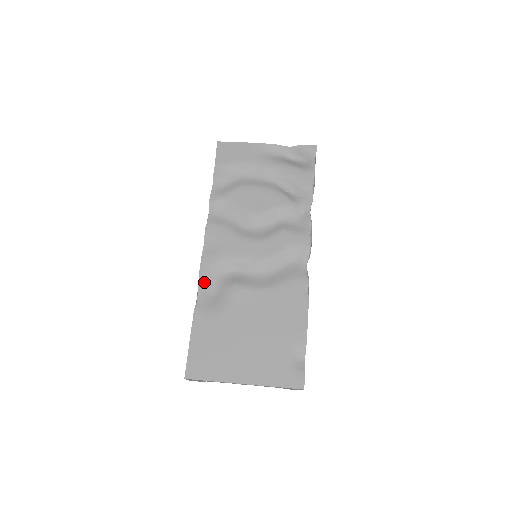
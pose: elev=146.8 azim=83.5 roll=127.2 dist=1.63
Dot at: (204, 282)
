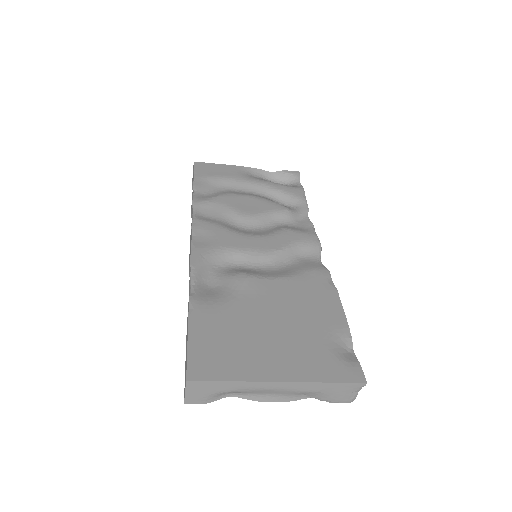
Dot at: (198, 272)
